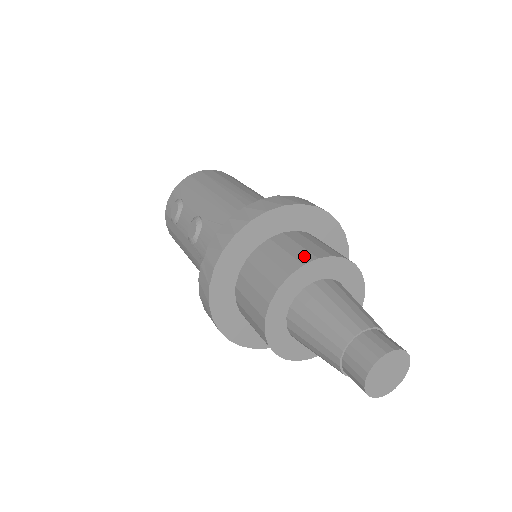
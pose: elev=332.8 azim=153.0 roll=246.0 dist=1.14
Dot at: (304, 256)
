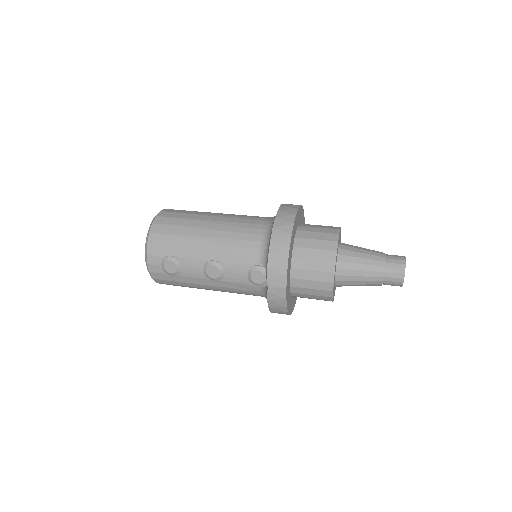
Dot at: (330, 245)
